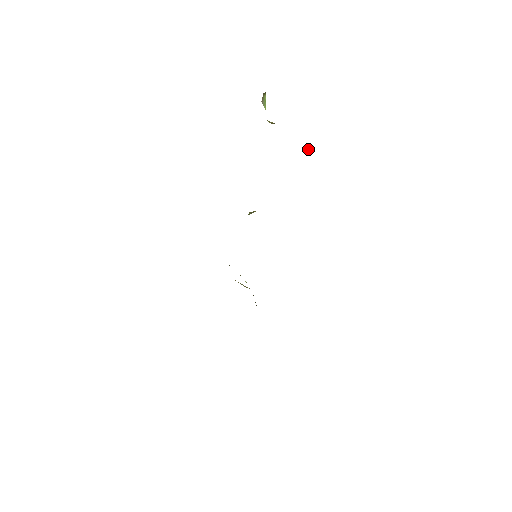
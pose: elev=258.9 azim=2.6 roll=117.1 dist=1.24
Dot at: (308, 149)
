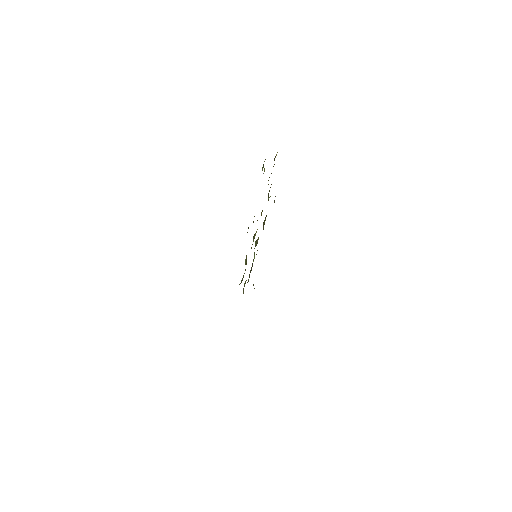
Dot at: (276, 155)
